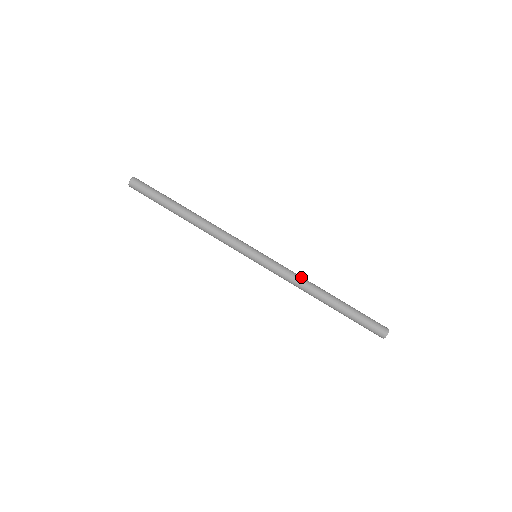
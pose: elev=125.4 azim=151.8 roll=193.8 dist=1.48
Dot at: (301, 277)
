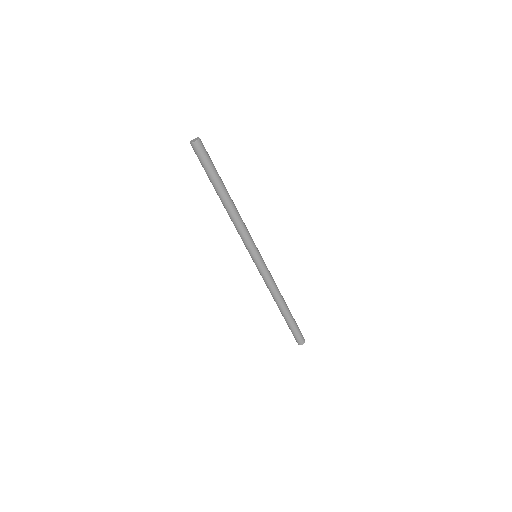
Dot at: occluded
